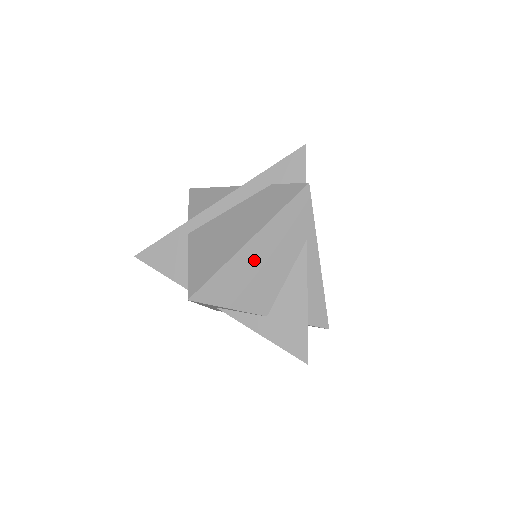
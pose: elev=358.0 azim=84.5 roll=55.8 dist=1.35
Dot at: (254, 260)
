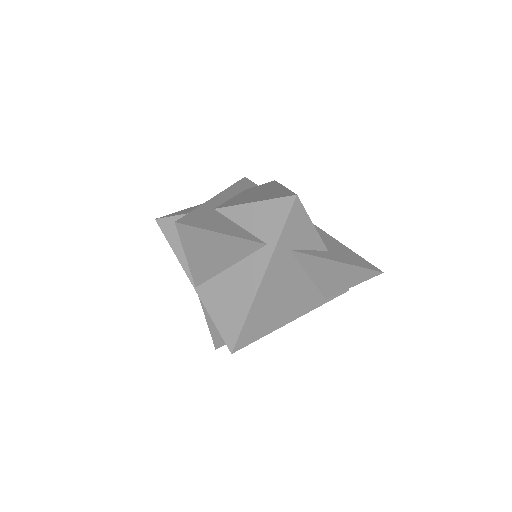
Dot at: occluded
